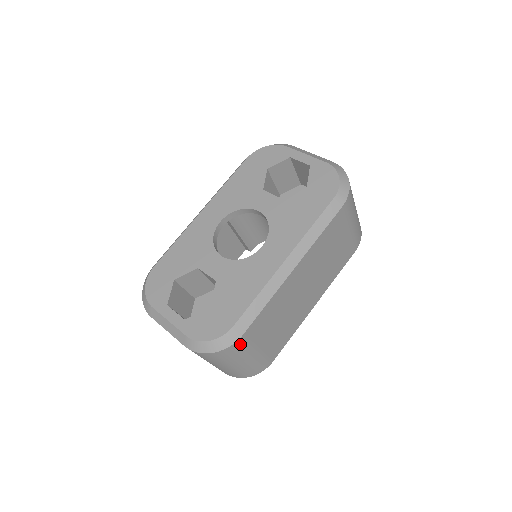
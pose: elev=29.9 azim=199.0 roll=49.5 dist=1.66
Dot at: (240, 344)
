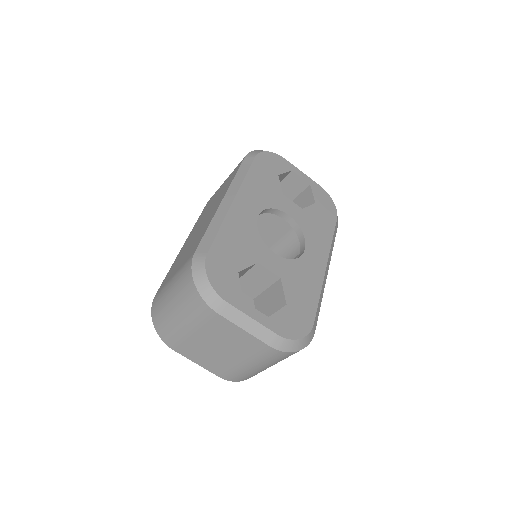
Dot at: occluded
